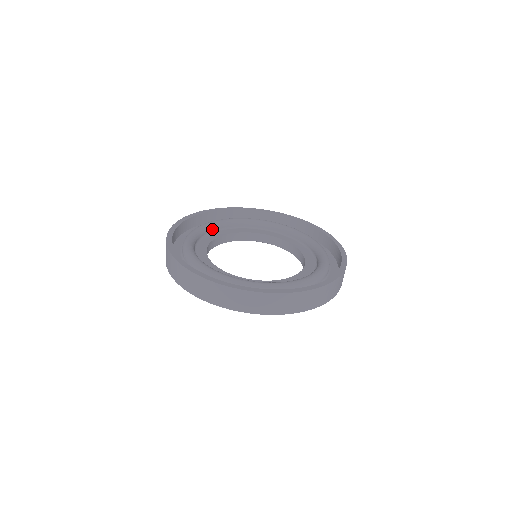
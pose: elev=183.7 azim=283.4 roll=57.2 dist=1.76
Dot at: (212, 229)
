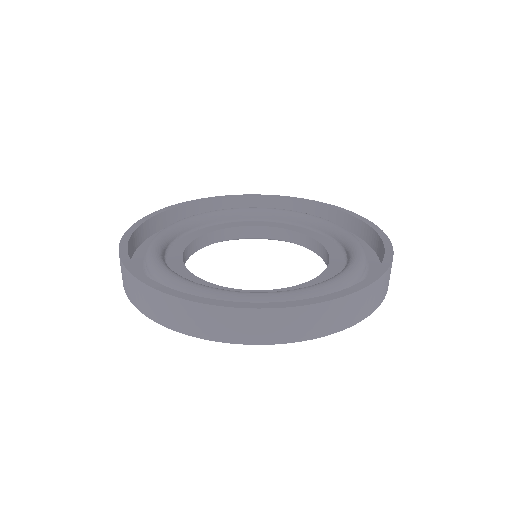
Dot at: (204, 222)
